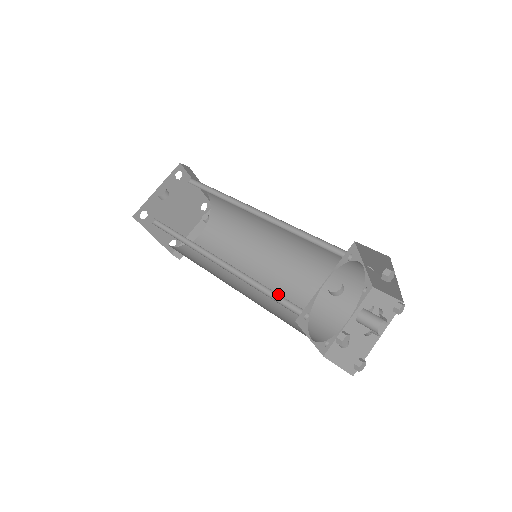
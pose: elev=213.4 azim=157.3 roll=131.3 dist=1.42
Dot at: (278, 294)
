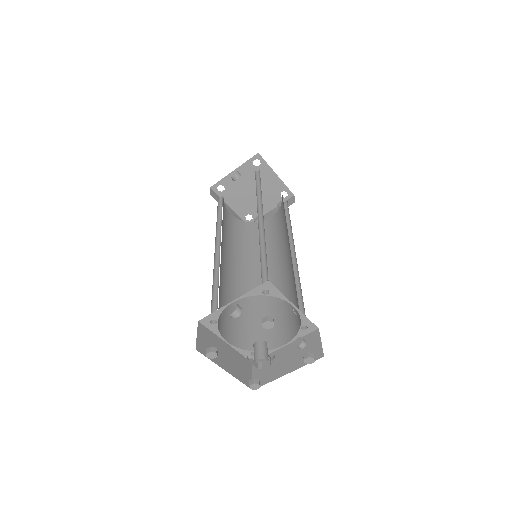
Dot at: (217, 295)
